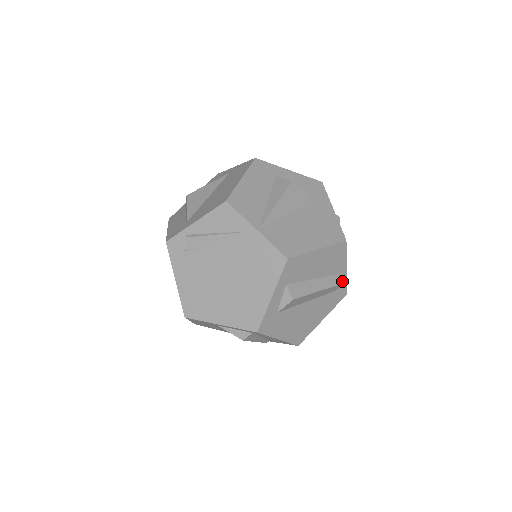
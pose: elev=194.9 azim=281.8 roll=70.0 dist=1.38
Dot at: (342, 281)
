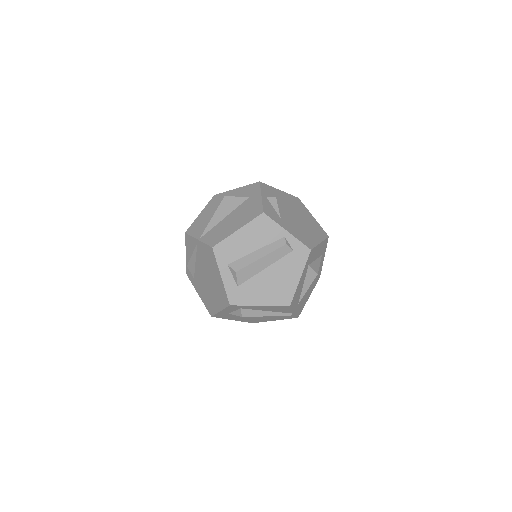
Dot at: (293, 242)
